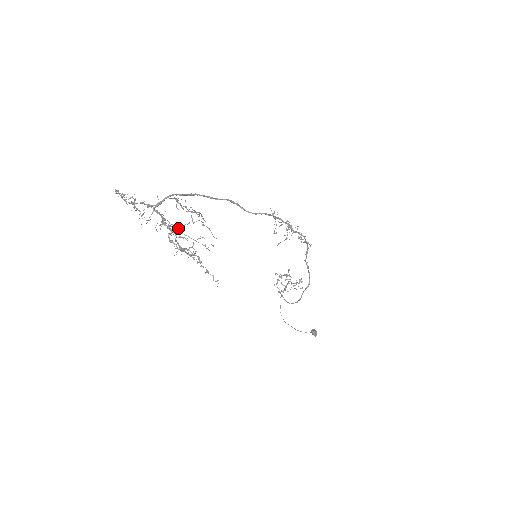
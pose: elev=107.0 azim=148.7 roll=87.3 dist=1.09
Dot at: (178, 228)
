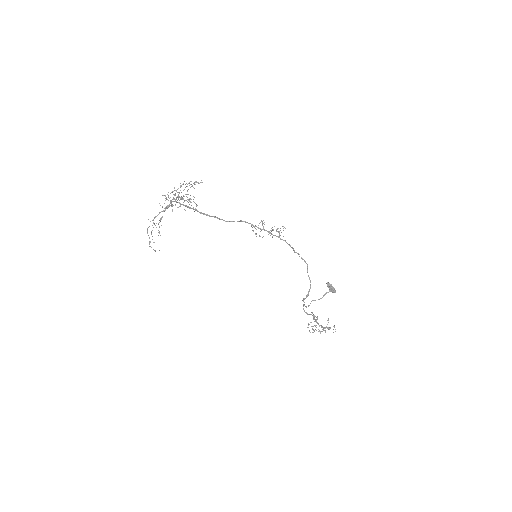
Dot at: (181, 204)
